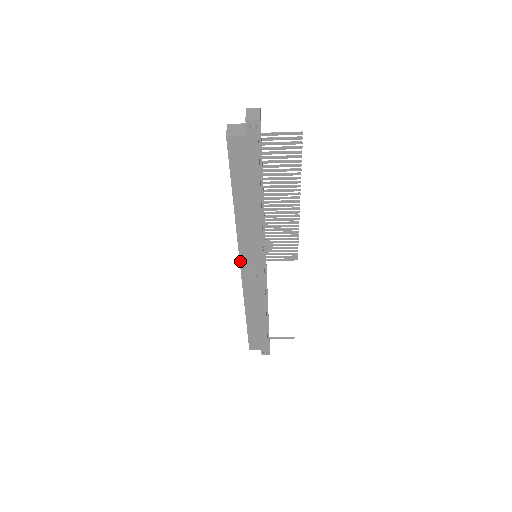
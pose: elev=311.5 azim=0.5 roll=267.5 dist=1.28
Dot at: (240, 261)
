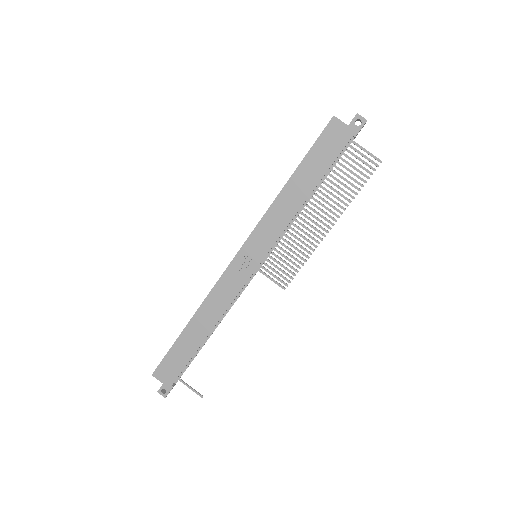
Dot at: (243, 246)
